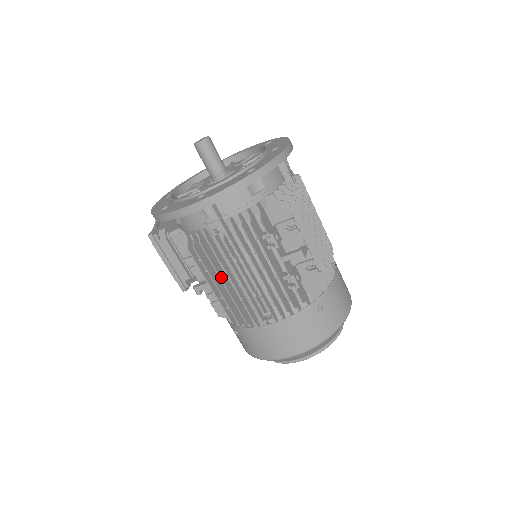
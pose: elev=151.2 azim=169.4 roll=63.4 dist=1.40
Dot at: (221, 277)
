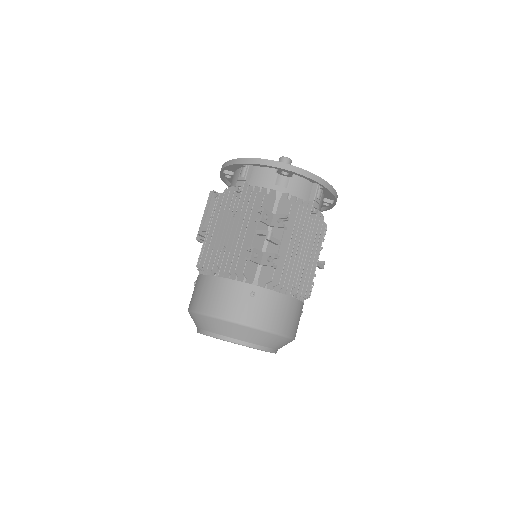
Dot at: (217, 224)
